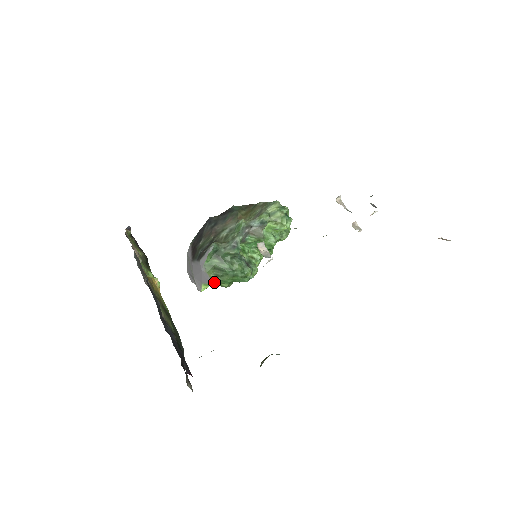
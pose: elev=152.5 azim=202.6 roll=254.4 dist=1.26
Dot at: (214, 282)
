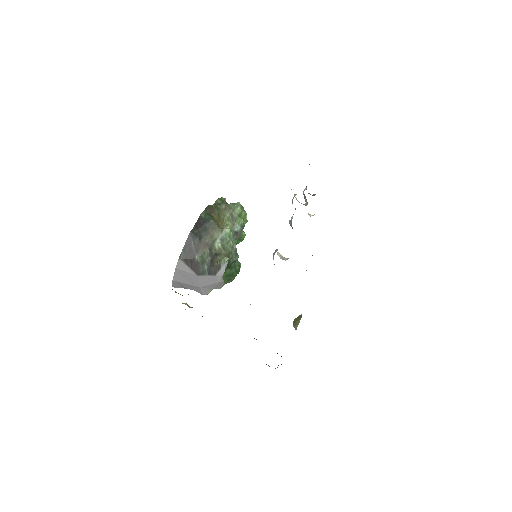
Dot at: (223, 285)
